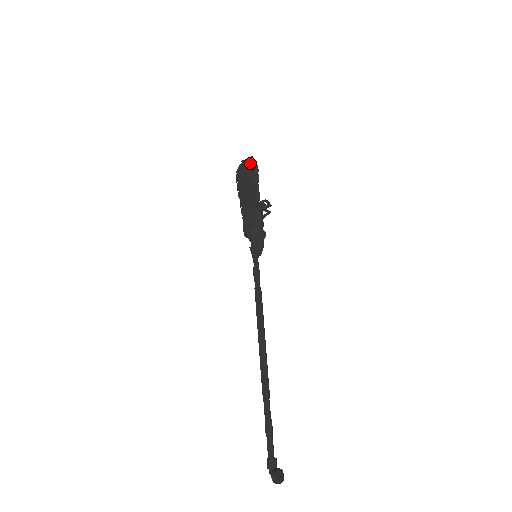
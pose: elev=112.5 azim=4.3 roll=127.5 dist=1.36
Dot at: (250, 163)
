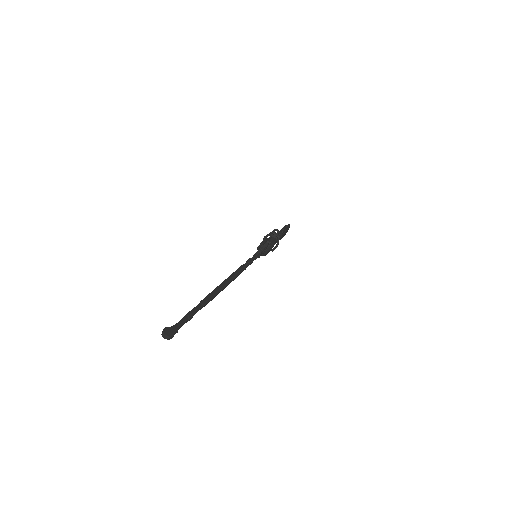
Dot at: occluded
